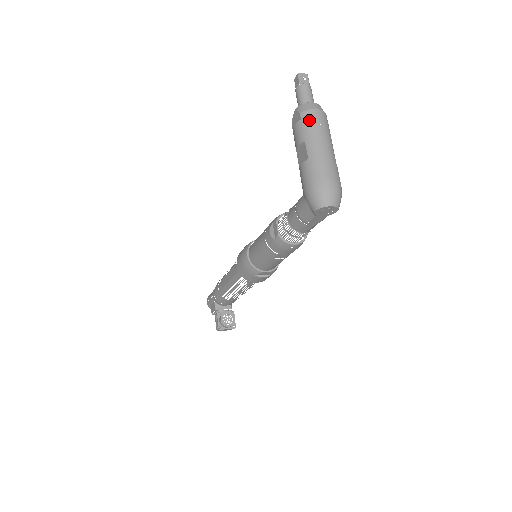
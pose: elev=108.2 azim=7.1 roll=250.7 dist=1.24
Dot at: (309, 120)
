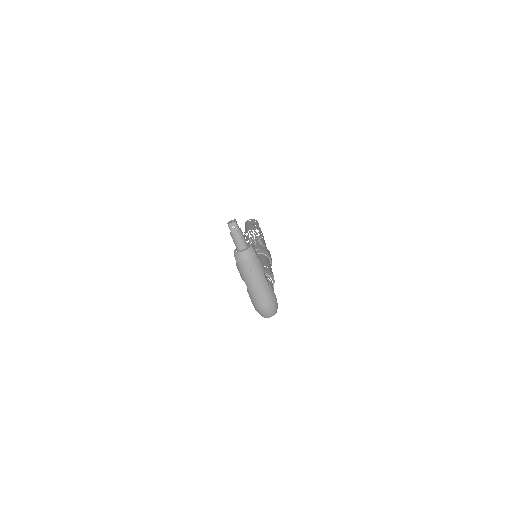
Dot at: (243, 269)
